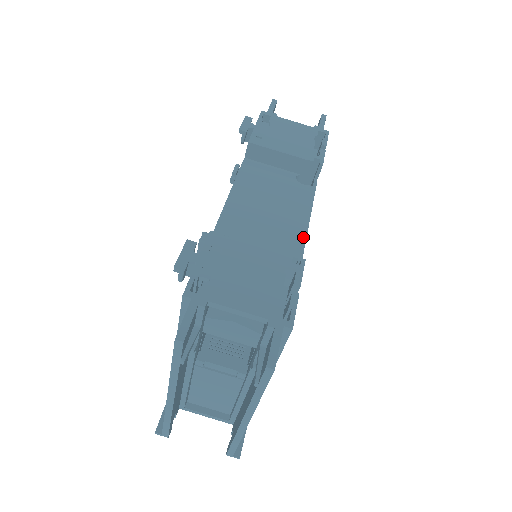
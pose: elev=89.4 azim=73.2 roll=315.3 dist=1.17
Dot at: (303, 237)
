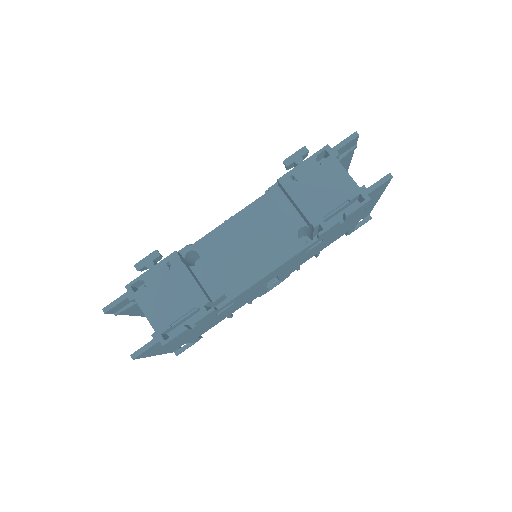
Dot at: (248, 285)
